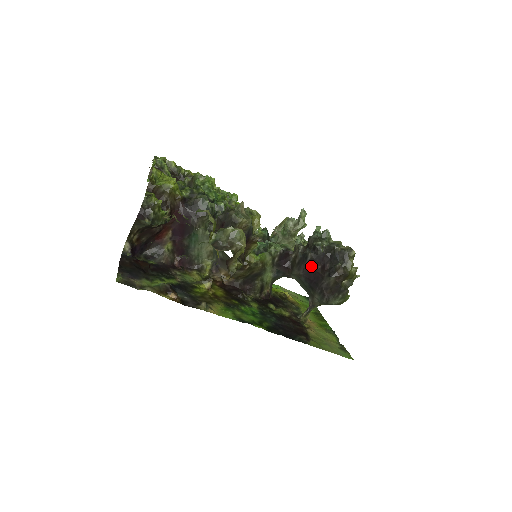
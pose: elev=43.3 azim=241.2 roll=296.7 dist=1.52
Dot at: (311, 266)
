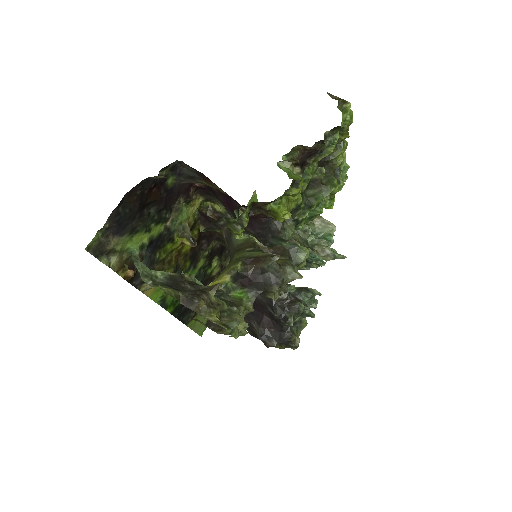
Dot at: (267, 311)
